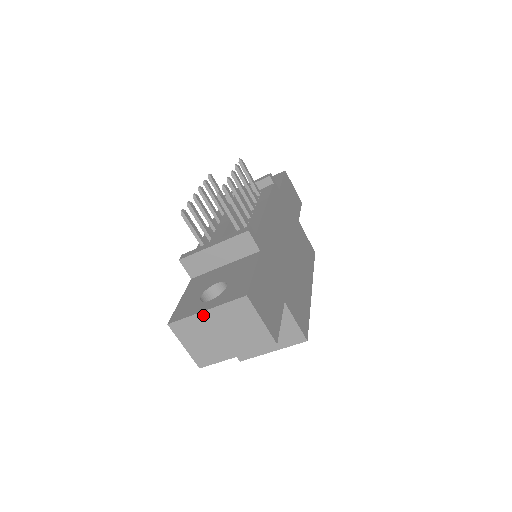
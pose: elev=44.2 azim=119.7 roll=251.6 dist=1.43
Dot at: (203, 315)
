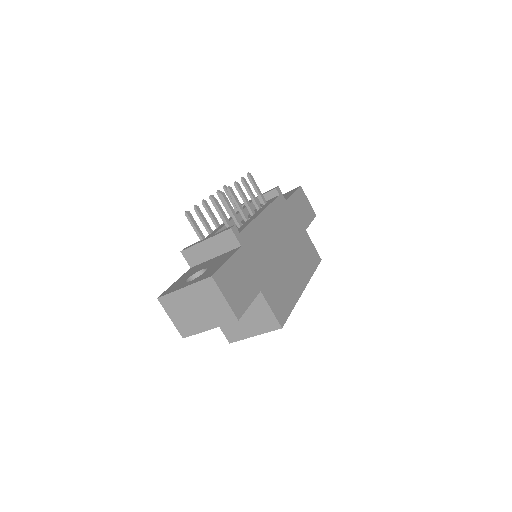
Dot at: (182, 292)
